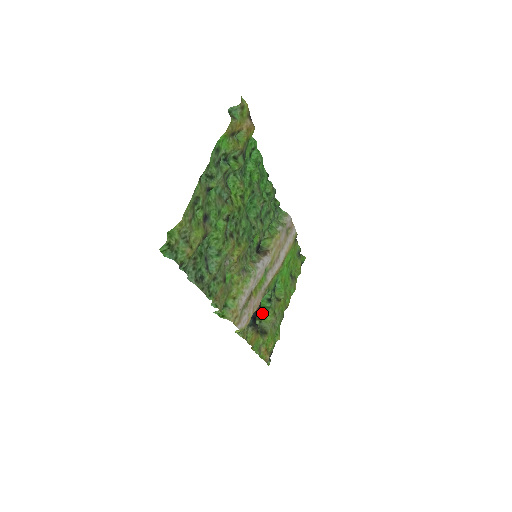
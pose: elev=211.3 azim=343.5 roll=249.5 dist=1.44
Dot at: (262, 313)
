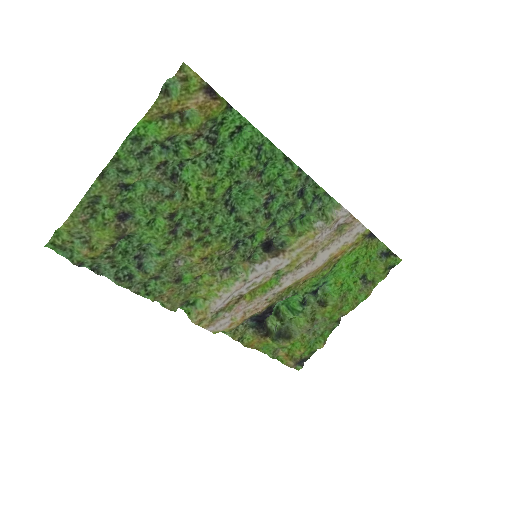
Dot at: (290, 315)
